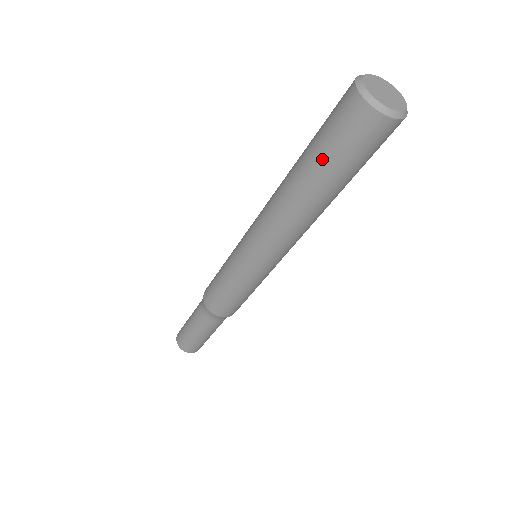
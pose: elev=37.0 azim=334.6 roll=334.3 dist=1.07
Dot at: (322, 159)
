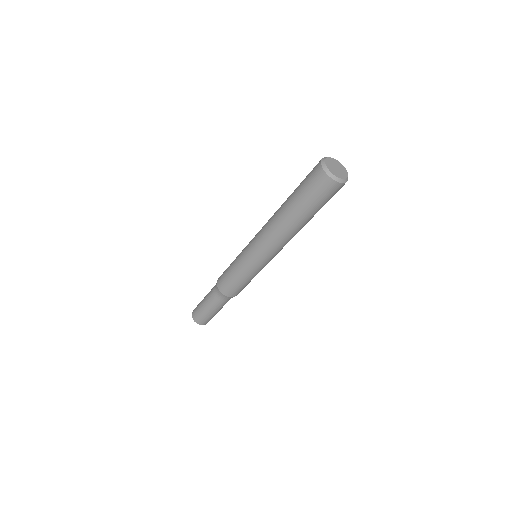
Dot at: (303, 202)
